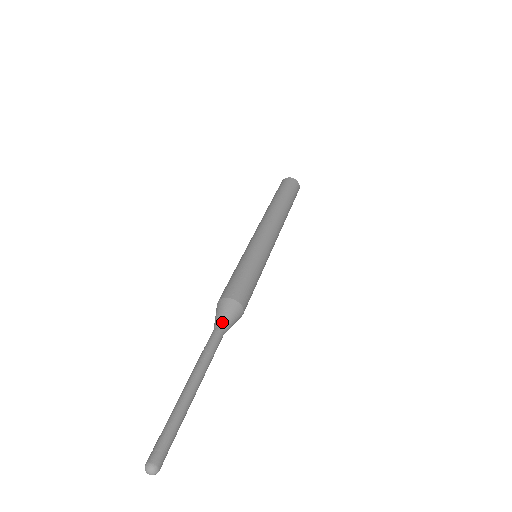
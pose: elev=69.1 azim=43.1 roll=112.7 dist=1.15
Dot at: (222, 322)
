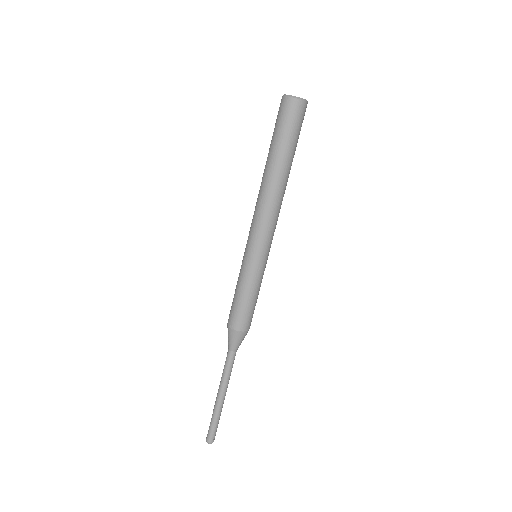
Dot at: (231, 347)
